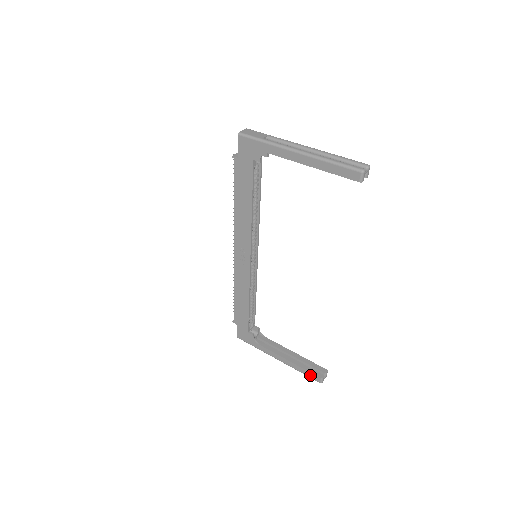
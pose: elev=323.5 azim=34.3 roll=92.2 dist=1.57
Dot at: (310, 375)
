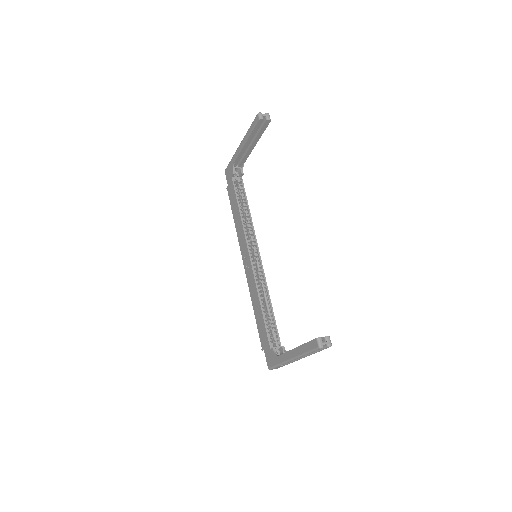
Dot at: (310, 346)
